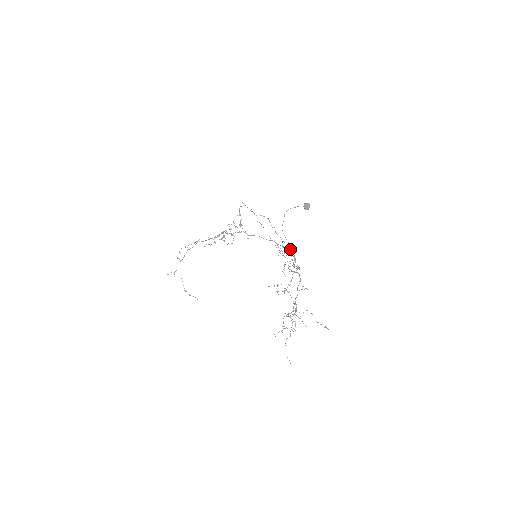
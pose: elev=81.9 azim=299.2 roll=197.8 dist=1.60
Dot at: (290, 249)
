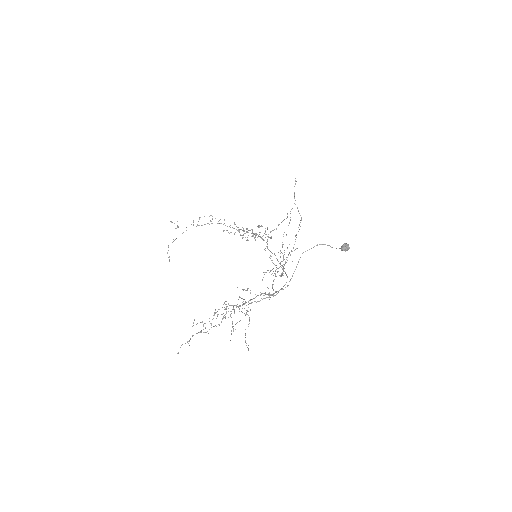
Dot at: occluded
